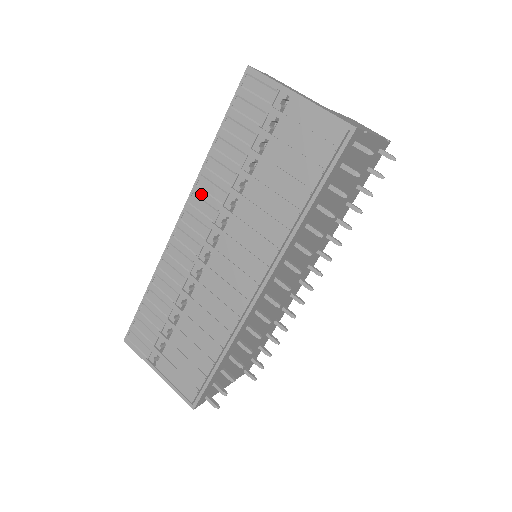
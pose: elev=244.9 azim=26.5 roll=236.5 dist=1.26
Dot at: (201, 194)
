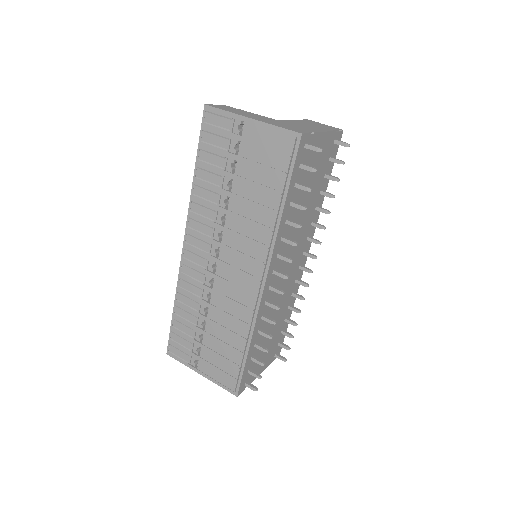
Dot at: (196, 217)
